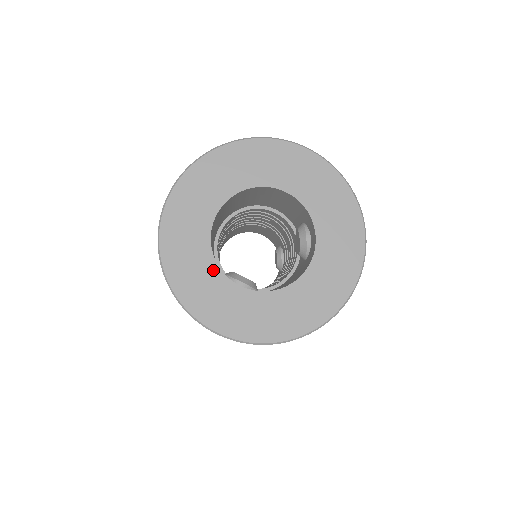
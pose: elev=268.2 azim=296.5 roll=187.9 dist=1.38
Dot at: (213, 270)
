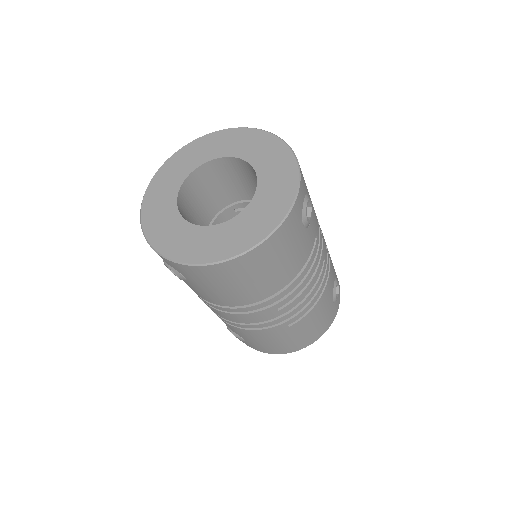
Dot at: (173, 209)
